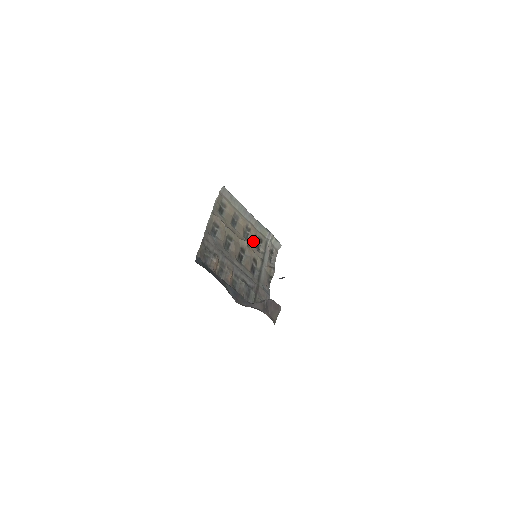
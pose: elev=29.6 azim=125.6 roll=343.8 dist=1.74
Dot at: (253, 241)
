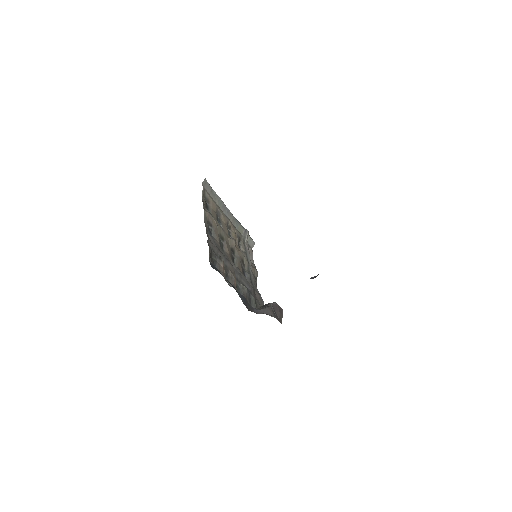
Dot at: (236, 240)
